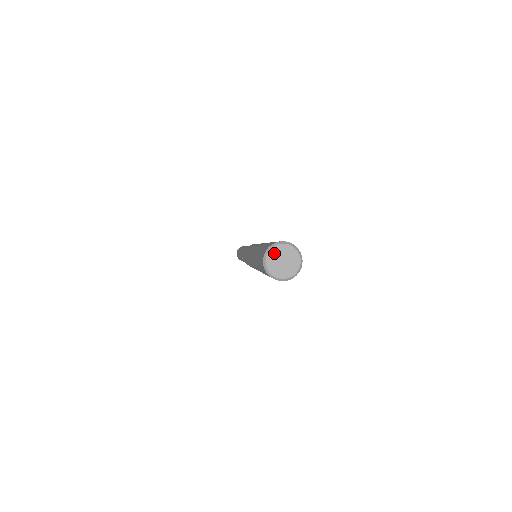
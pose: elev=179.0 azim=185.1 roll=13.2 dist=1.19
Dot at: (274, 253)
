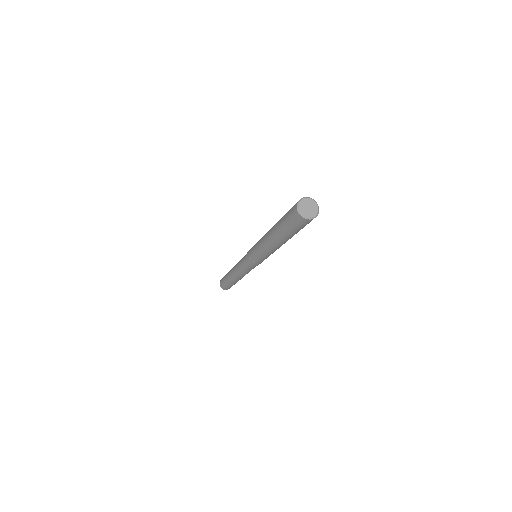
Dot at: (306, 201)
